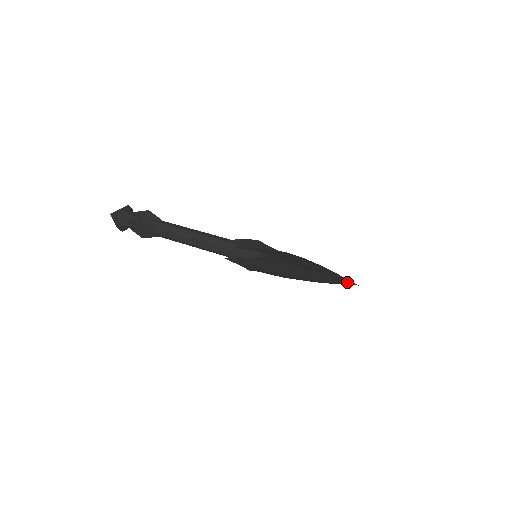
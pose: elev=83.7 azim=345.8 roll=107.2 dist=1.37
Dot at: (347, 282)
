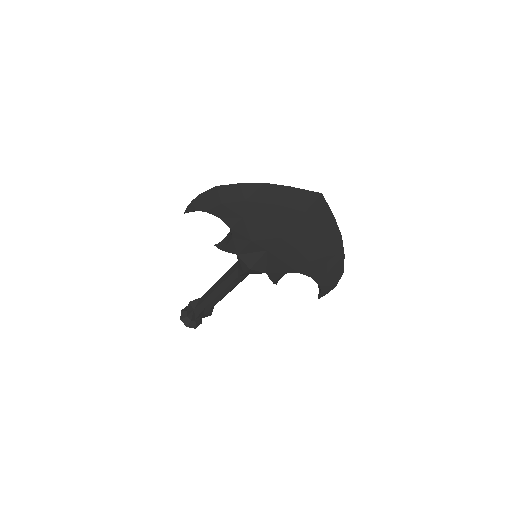
Dot at: (304, 193)
